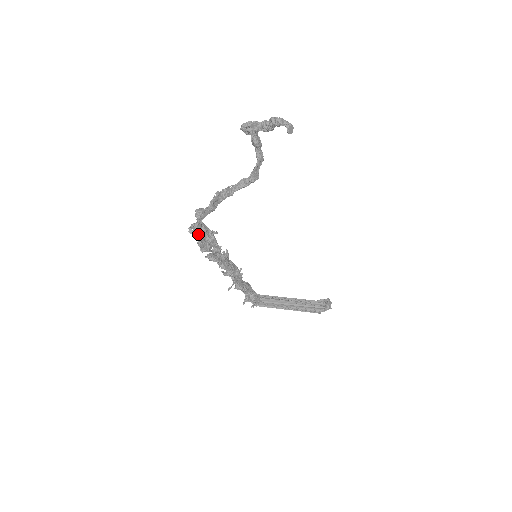
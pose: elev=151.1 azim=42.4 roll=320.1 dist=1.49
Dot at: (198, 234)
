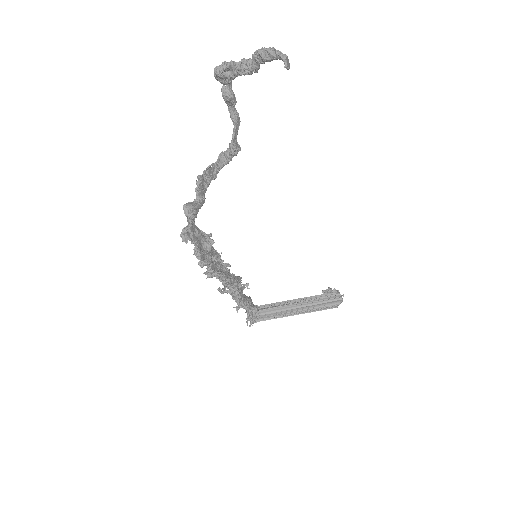
Dot at: (194, 241)
